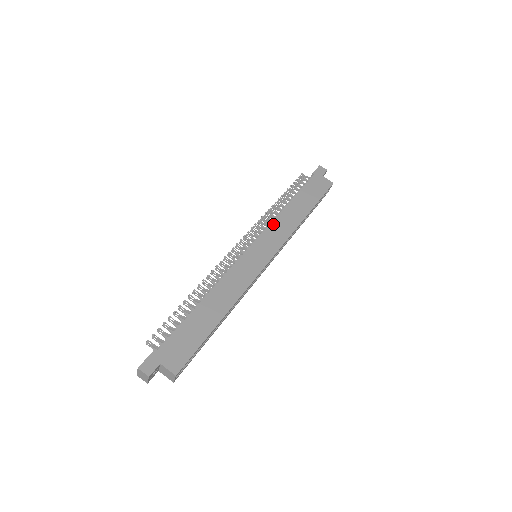
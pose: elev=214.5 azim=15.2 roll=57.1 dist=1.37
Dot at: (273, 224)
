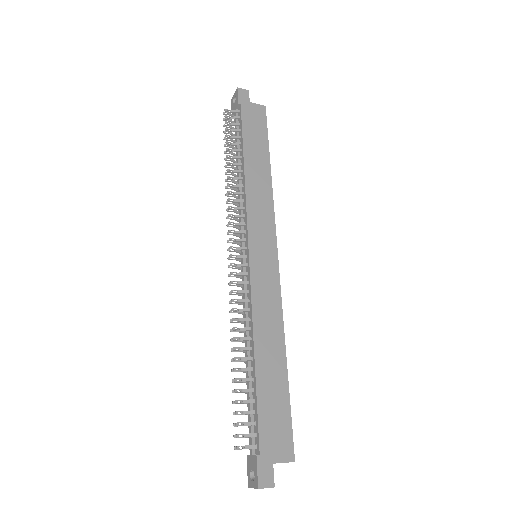
Dot at: (249, 204)
